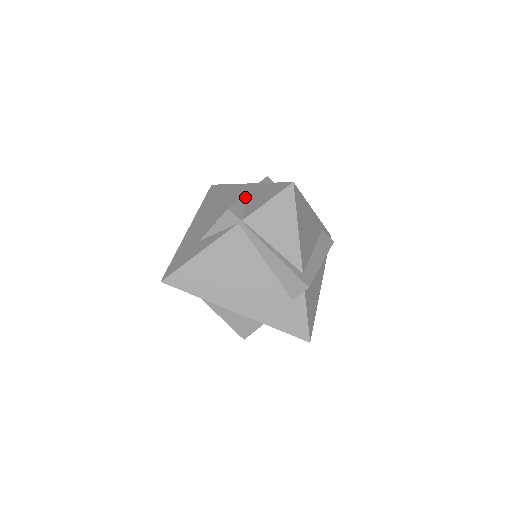
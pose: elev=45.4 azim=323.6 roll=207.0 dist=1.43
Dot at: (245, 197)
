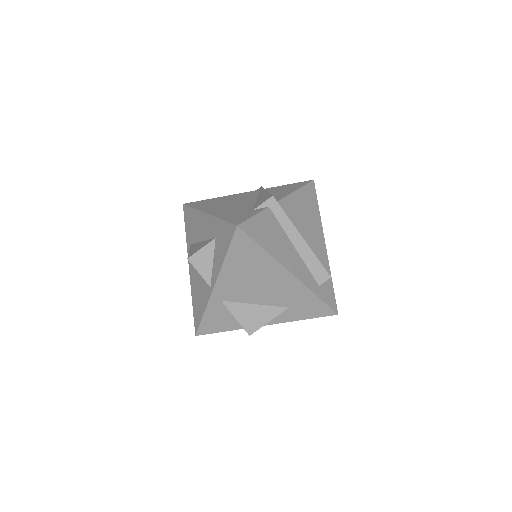
Dot at: occluded
